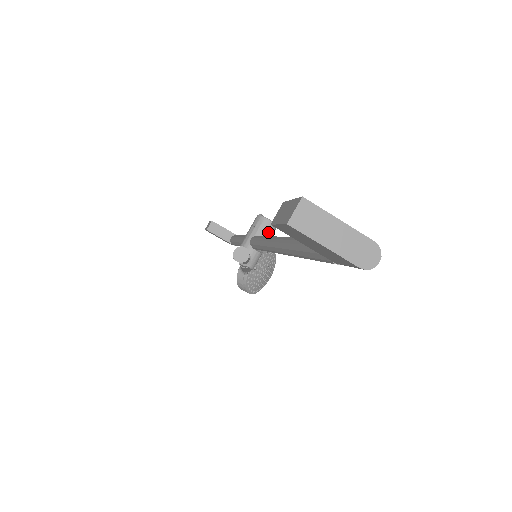
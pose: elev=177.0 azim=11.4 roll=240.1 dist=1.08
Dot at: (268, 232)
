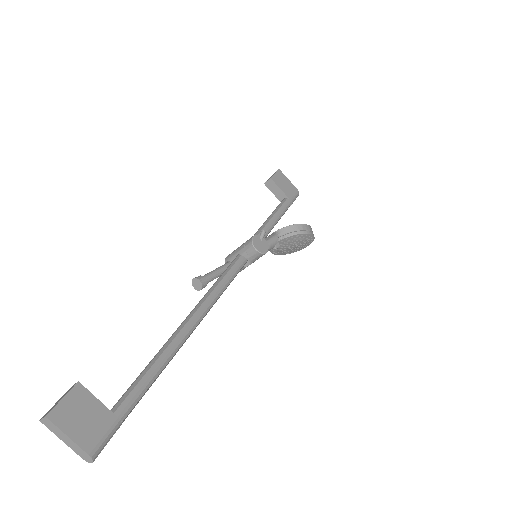
Dot at: (253, 257)
